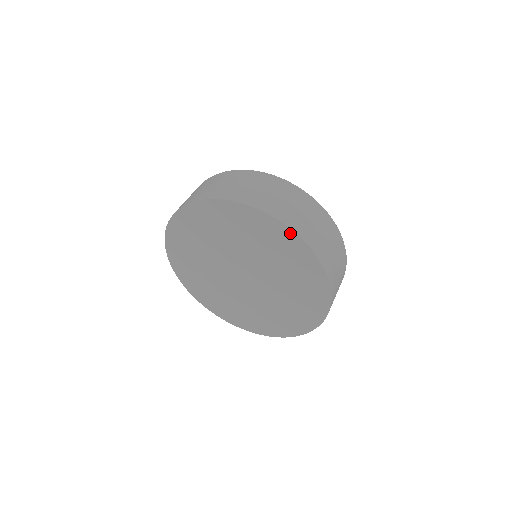
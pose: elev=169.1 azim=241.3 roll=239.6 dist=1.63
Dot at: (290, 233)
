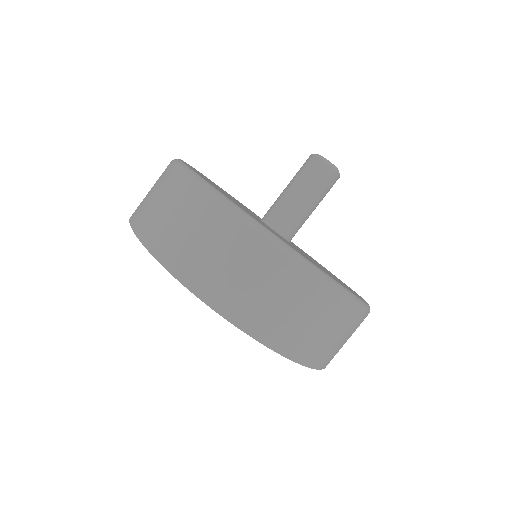
Dot at: (248, 333)
